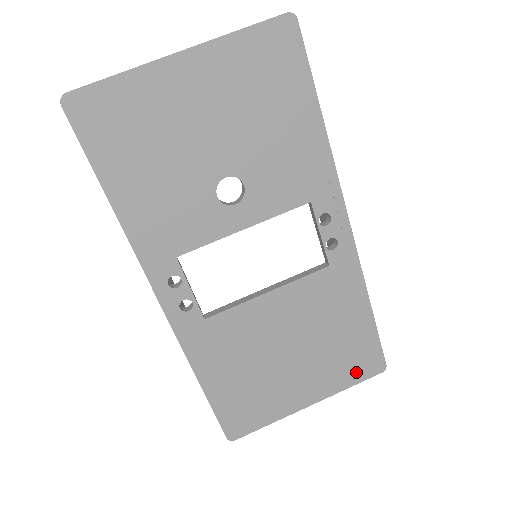
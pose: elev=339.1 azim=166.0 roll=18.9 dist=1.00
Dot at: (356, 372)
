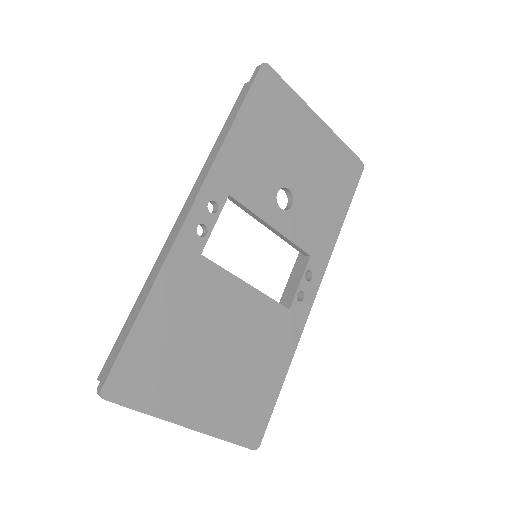
Dot at: (240, 428)
